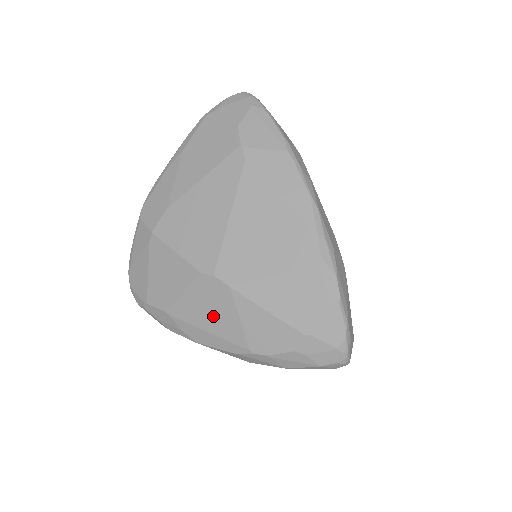
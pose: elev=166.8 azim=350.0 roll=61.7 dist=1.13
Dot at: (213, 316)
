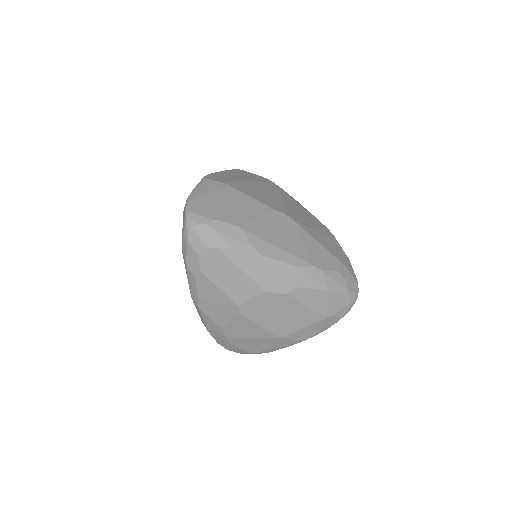
Dot at: (282, 237)
